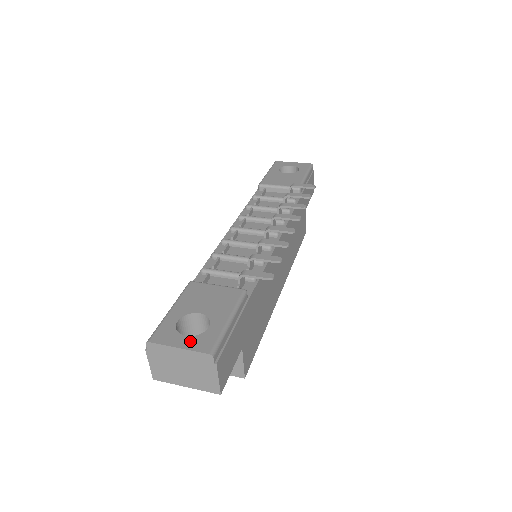
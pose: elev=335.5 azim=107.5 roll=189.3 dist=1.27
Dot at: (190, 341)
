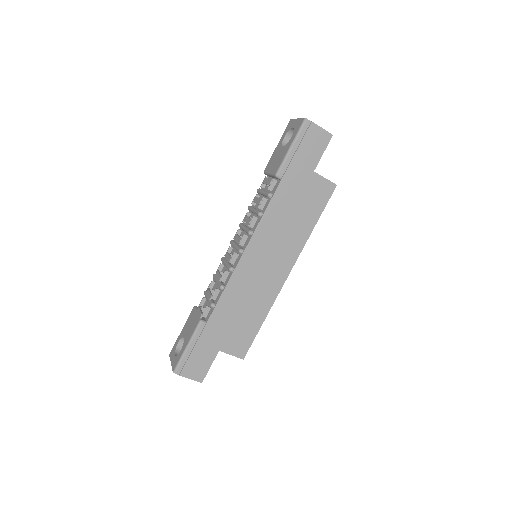
Dot at: (174, 359)
